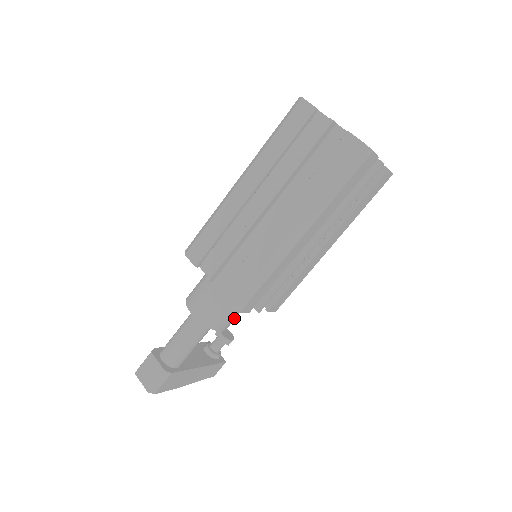
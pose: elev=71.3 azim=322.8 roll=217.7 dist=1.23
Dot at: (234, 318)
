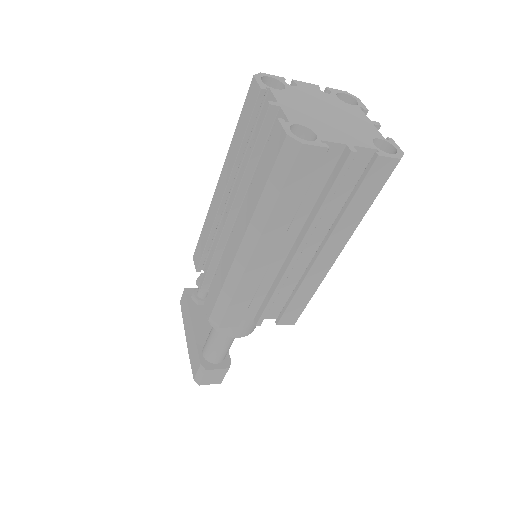
Dot at: occluded
